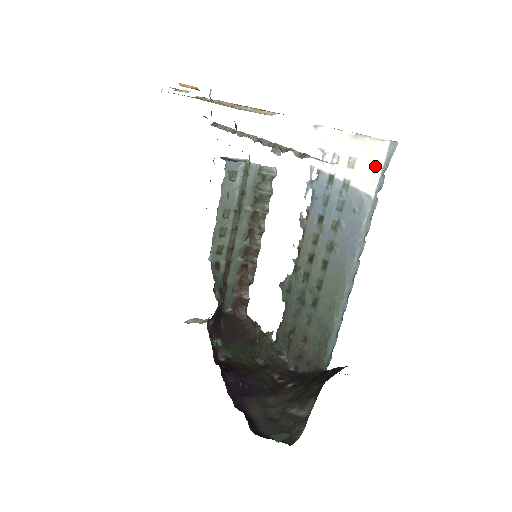
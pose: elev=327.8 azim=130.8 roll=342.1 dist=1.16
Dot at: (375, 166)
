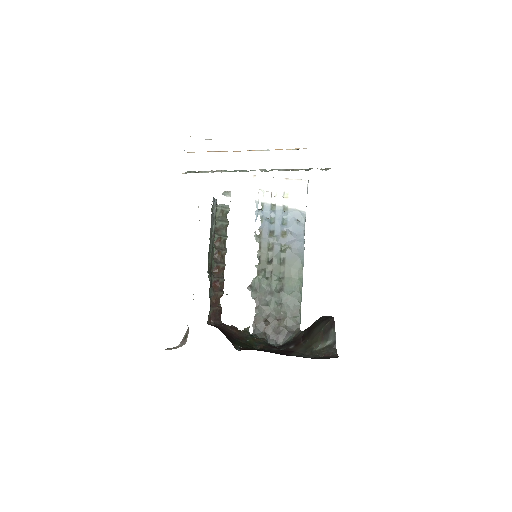
Dot at: (302, 195)
